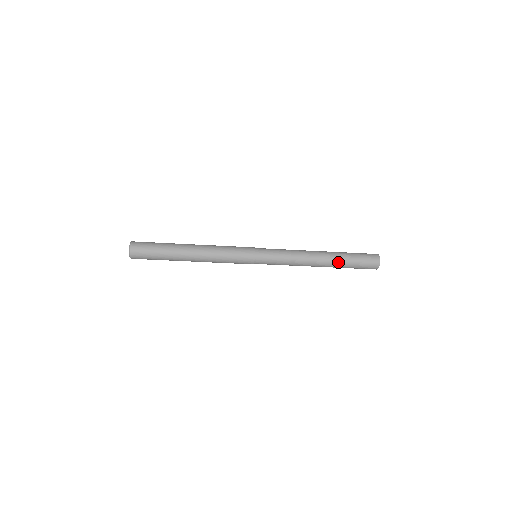
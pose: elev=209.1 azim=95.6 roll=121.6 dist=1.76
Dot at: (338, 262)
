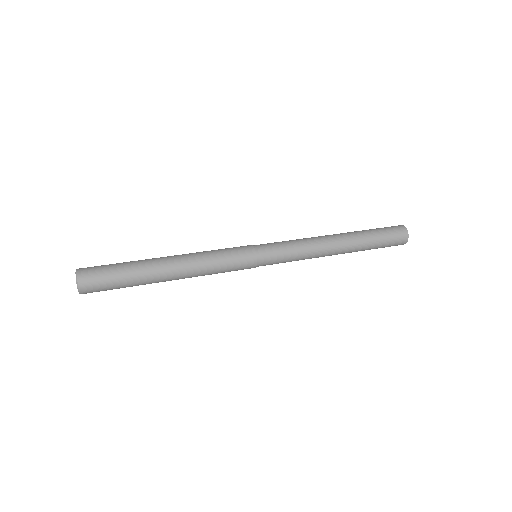
Dot at: occluded
